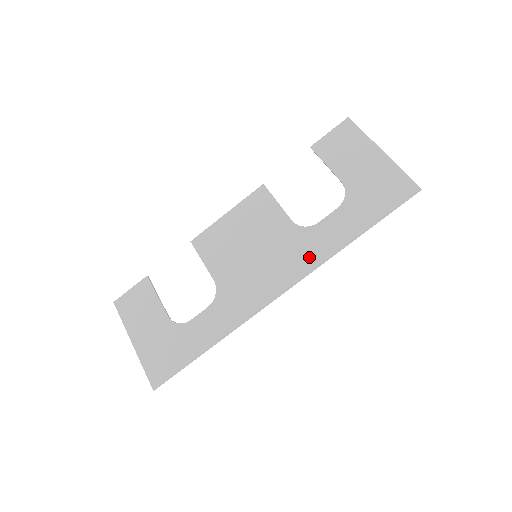
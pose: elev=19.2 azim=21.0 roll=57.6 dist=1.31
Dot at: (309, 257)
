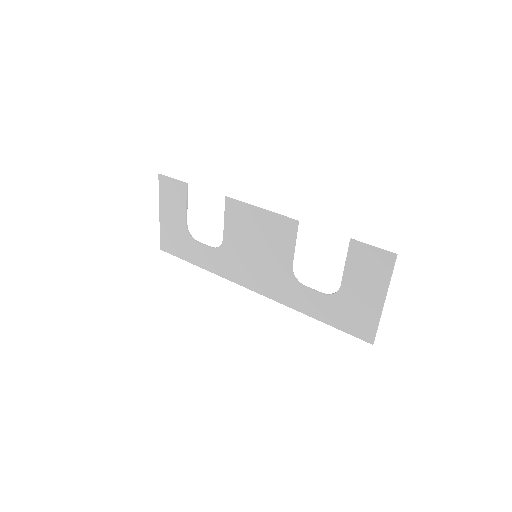
Dot at: (282, 294)
